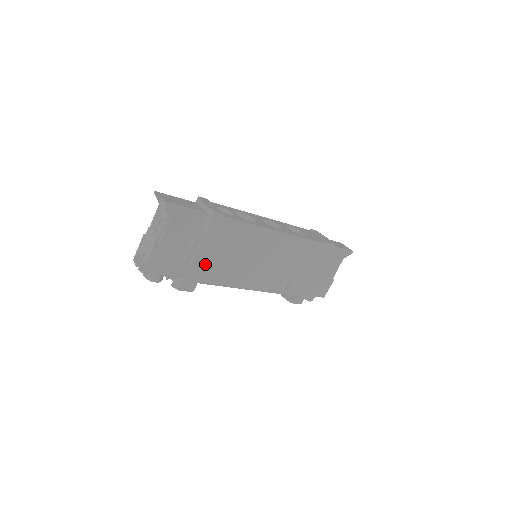
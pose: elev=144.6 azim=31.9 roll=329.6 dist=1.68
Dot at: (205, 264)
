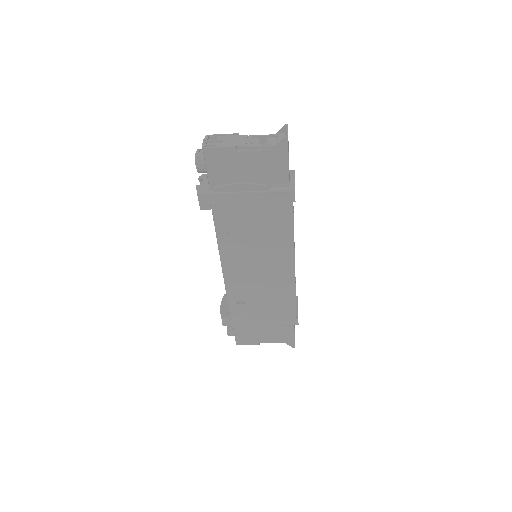
Dot at: (236, 207)
